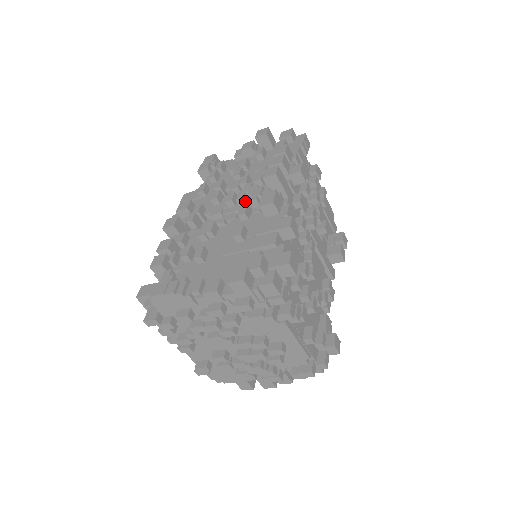
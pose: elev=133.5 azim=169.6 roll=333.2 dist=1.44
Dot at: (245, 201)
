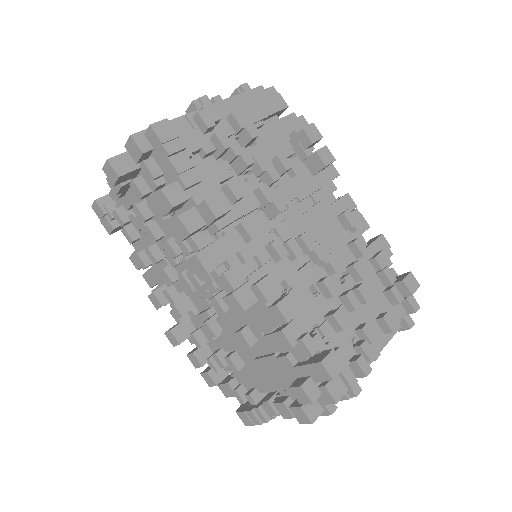
Dot at: occluded
